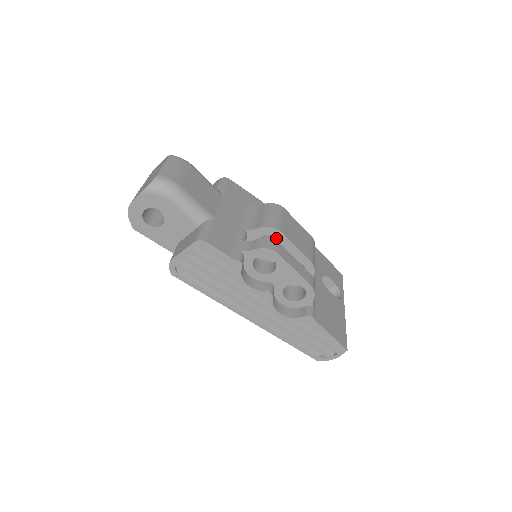
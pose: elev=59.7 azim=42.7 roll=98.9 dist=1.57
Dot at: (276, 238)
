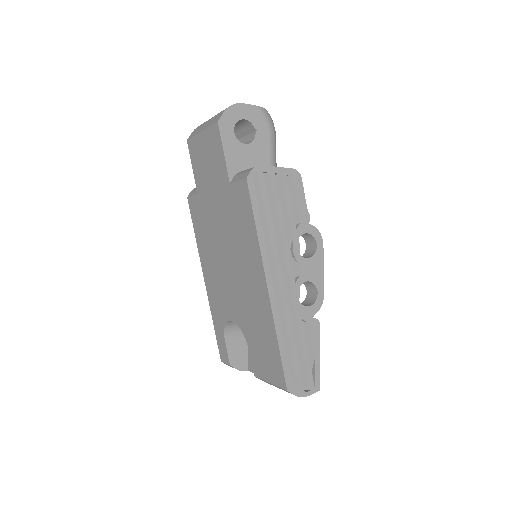
Dot at: occluded
